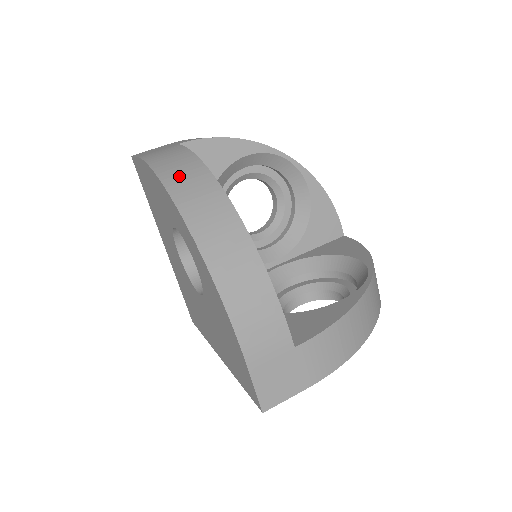
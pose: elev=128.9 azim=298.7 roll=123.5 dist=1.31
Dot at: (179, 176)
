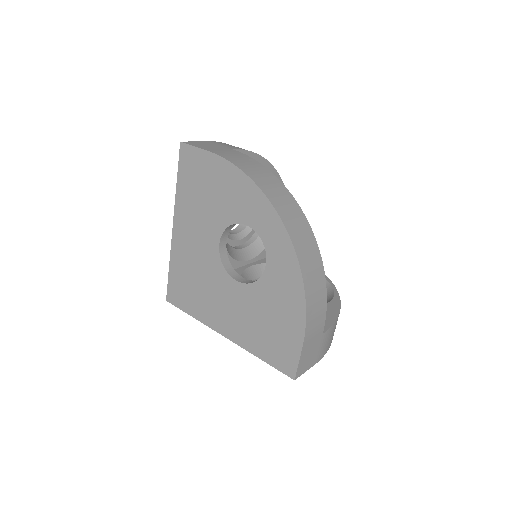
Dot at: (269, 186)
